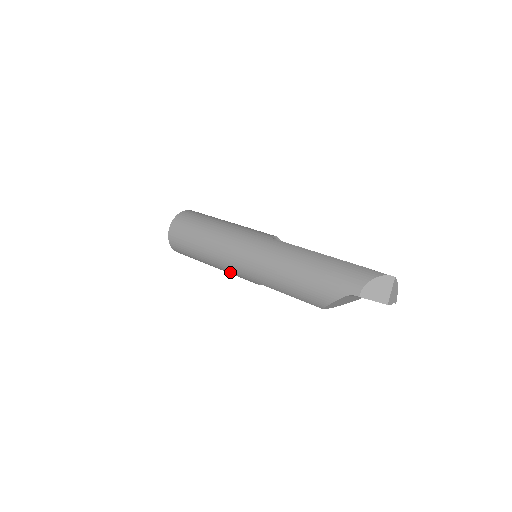
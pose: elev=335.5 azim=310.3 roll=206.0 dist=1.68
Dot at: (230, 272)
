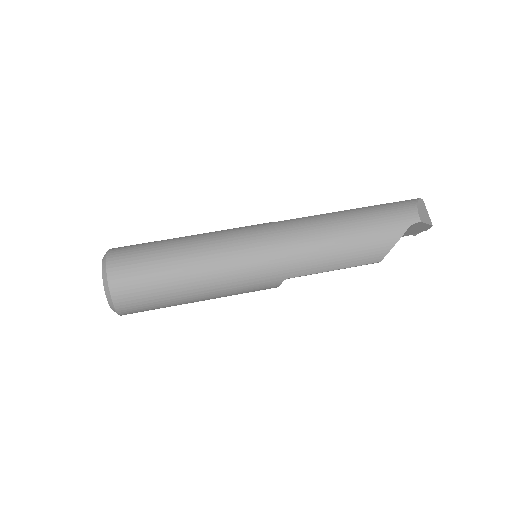
Dot at: (237, 287)
